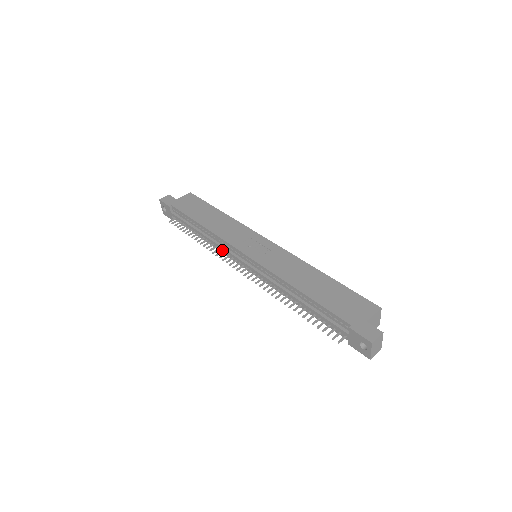
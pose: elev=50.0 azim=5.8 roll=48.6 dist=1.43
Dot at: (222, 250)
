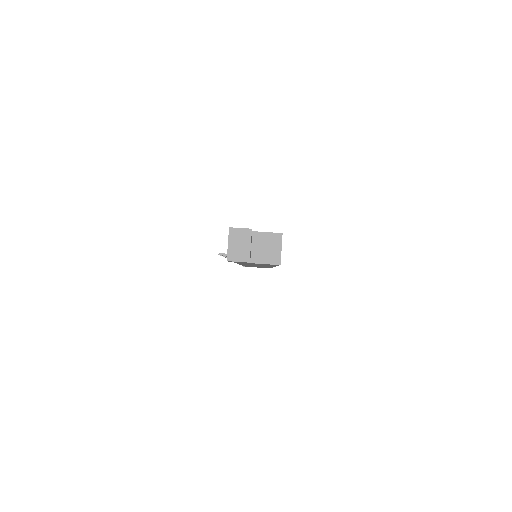
Dot at: occluded
